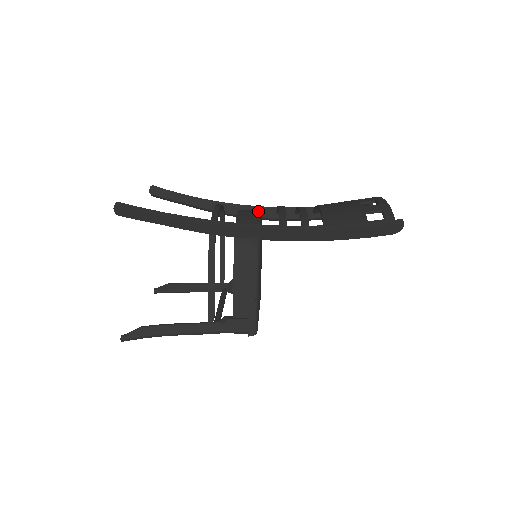
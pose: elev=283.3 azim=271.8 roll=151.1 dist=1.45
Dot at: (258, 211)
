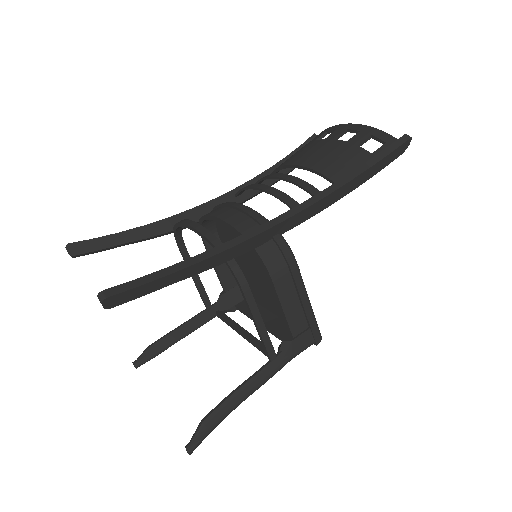
Dot at: (240, 204)
